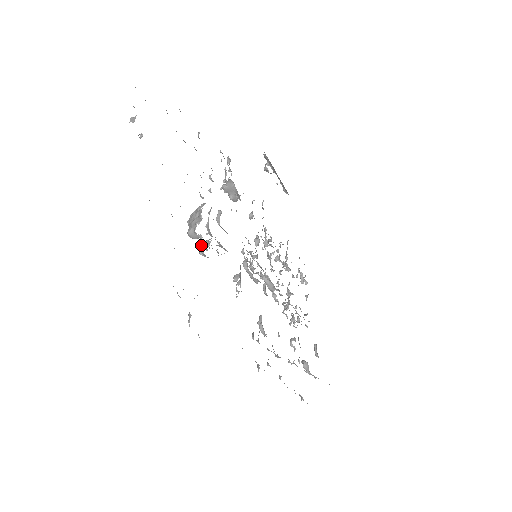
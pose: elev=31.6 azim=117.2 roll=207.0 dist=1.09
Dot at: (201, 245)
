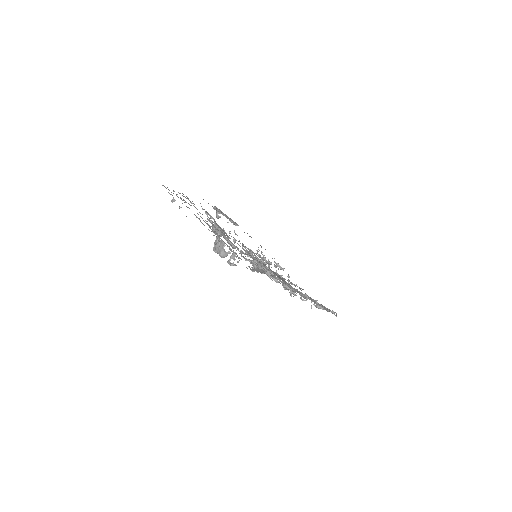
Dot at: (230, 259)
